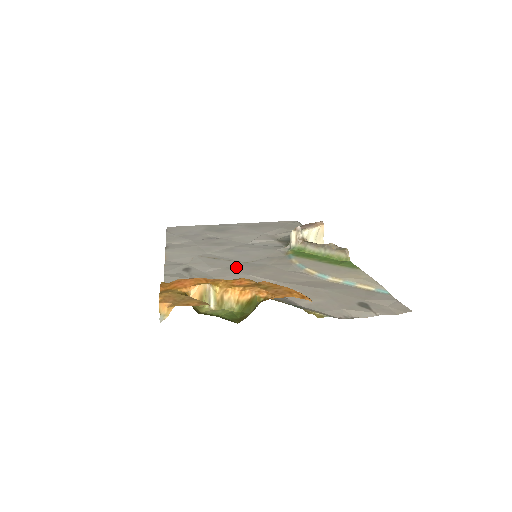
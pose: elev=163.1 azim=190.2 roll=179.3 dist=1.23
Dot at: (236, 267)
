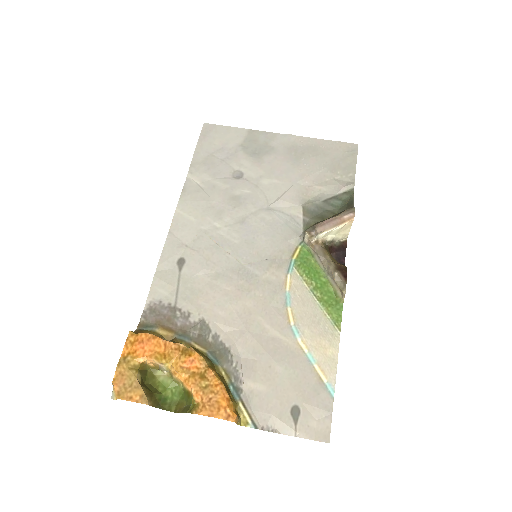
Dot at: (227, 275)
